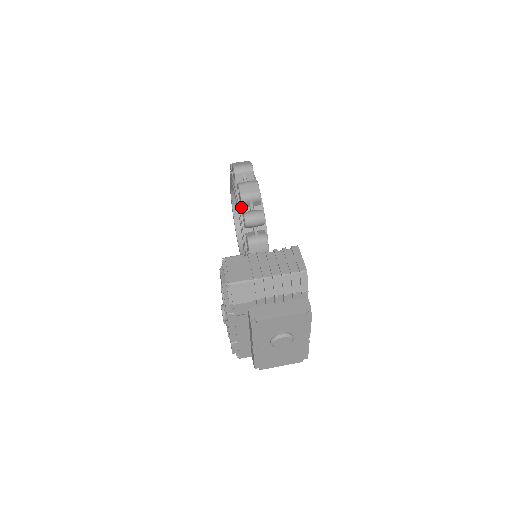
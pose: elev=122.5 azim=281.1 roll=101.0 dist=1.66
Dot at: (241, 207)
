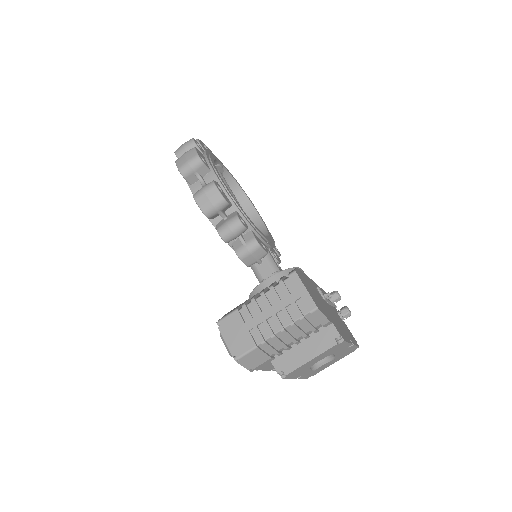
Dot at: (211, 219)
